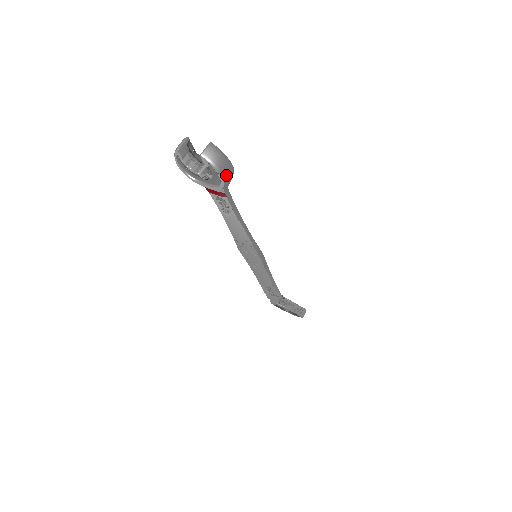
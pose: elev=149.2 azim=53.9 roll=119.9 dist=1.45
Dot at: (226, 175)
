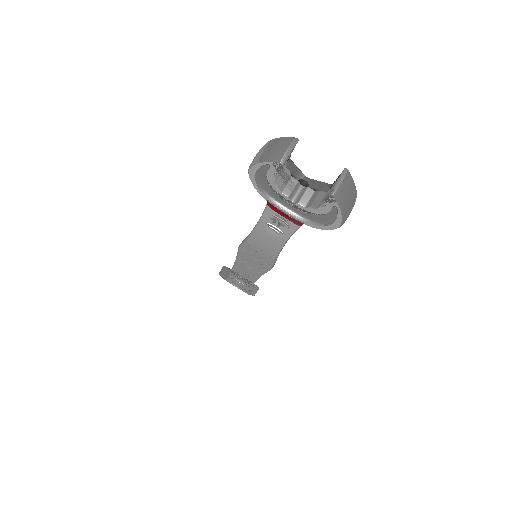
Dot at: (344, 221)
